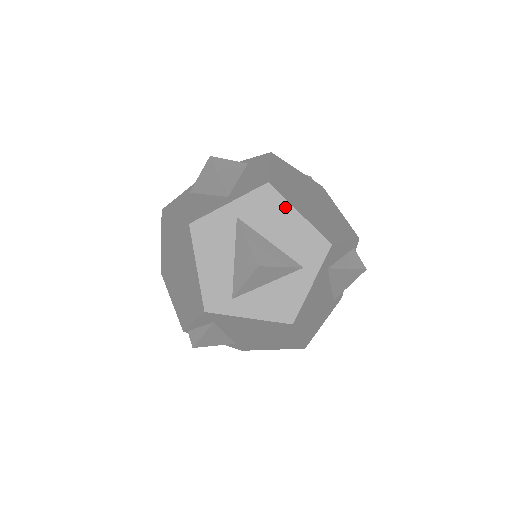
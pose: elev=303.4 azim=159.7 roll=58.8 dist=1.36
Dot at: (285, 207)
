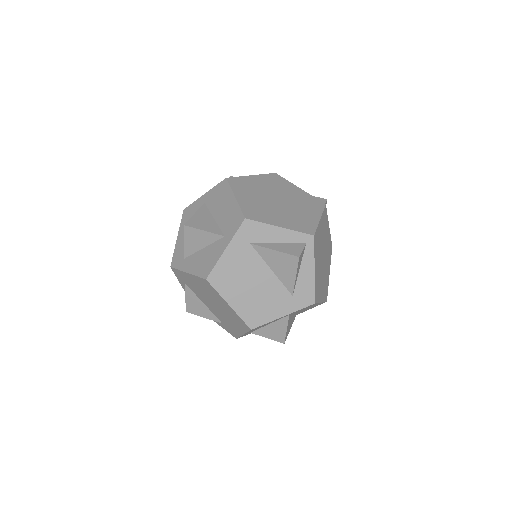
Dot at: (229, 193)
